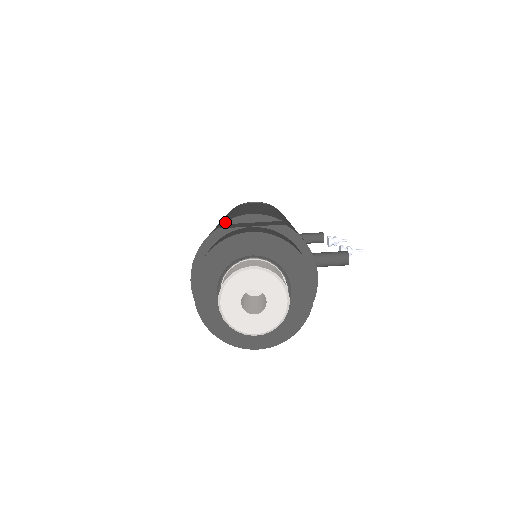
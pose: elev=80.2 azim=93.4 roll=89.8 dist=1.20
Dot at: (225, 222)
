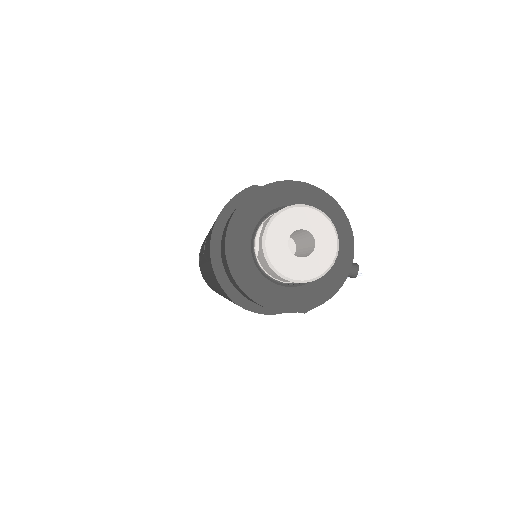
Dot at: occluded
